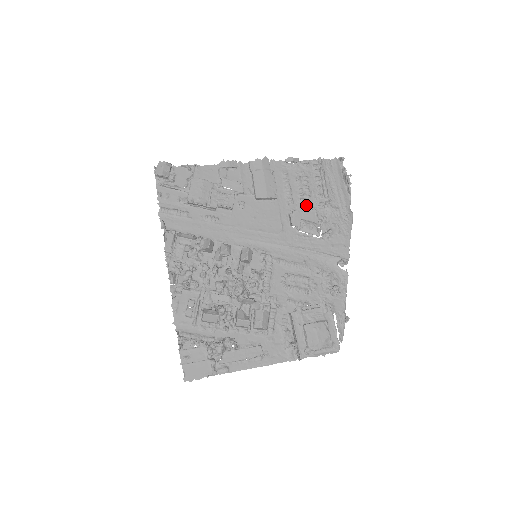
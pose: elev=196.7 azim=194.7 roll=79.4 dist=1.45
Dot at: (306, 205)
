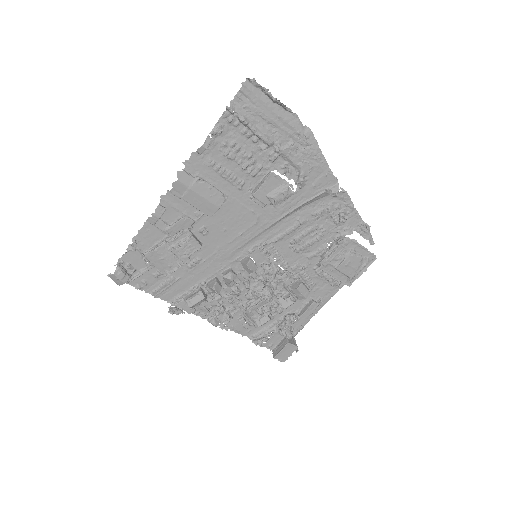
Dot at: (258, 172)
